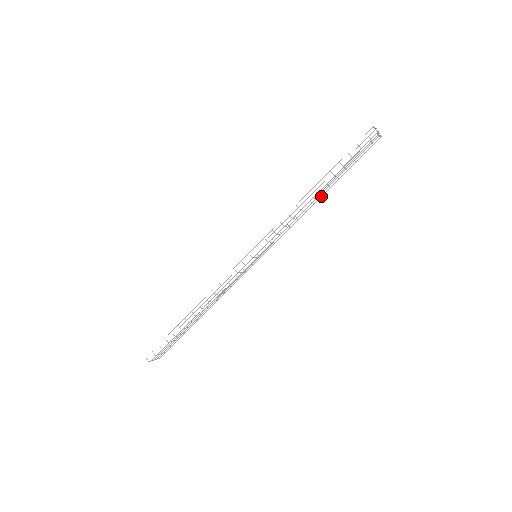
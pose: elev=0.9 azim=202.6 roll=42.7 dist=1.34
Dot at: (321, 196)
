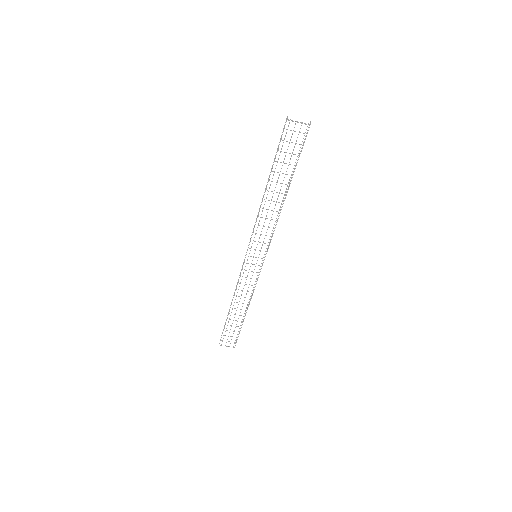
Dot at: (284, 195)
